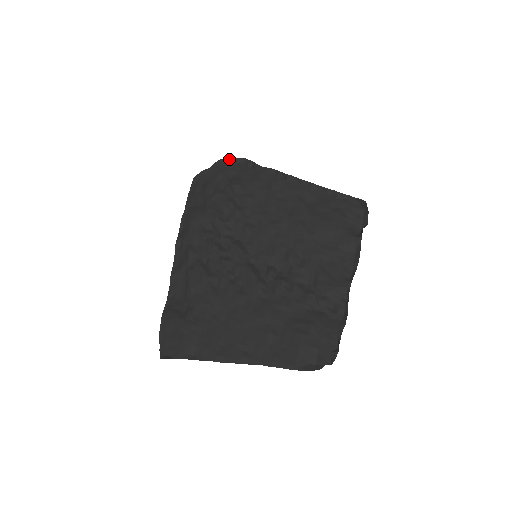
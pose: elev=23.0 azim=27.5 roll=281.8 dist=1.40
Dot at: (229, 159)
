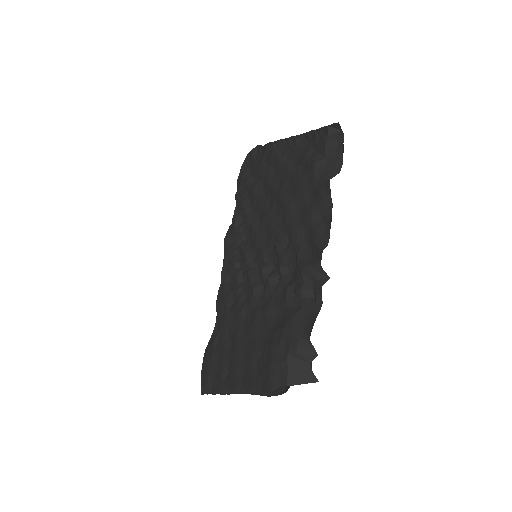
Dot at: (250, 155)
